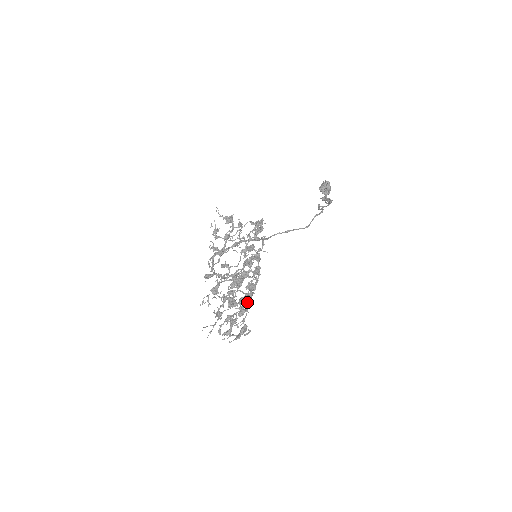
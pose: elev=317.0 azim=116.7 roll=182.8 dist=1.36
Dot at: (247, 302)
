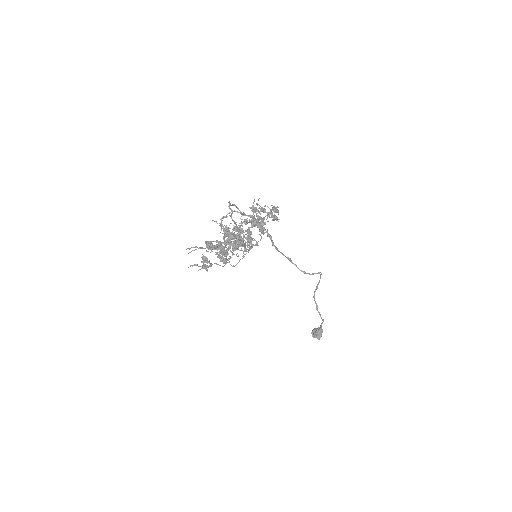
Dot at: (247, 221)
